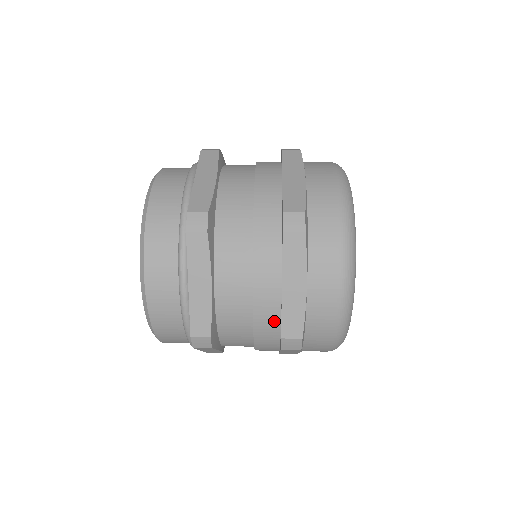
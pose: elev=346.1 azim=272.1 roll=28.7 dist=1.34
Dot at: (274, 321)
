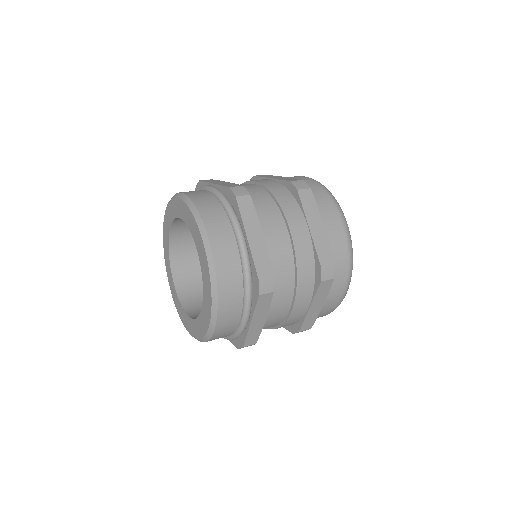
Dot at: (295, 322)
